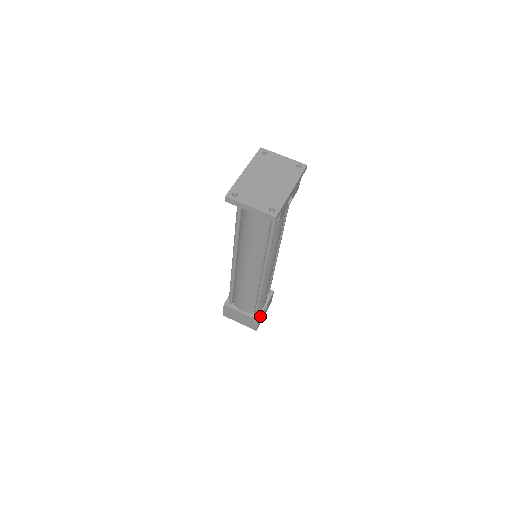
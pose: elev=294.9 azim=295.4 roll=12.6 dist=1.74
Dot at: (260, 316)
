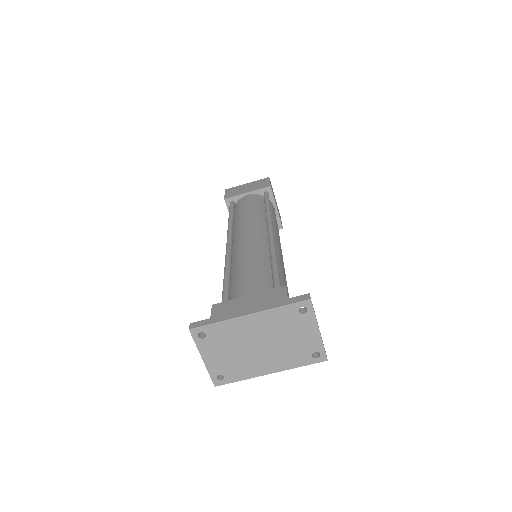
Dot at: occluded
